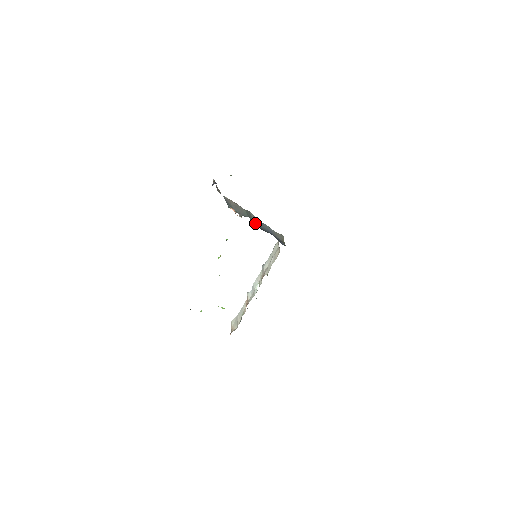
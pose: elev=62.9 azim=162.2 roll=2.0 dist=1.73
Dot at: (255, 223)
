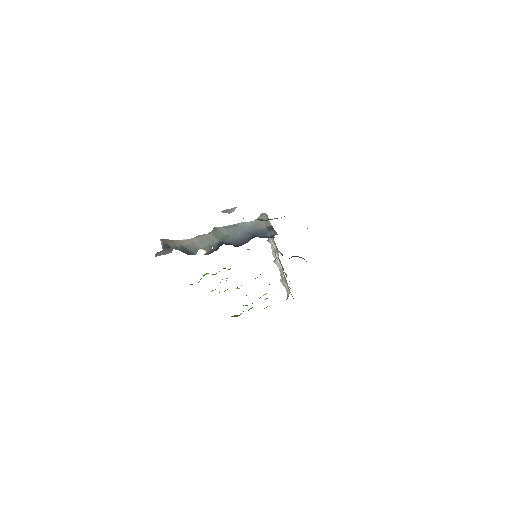
Dot at: (230, 239)
